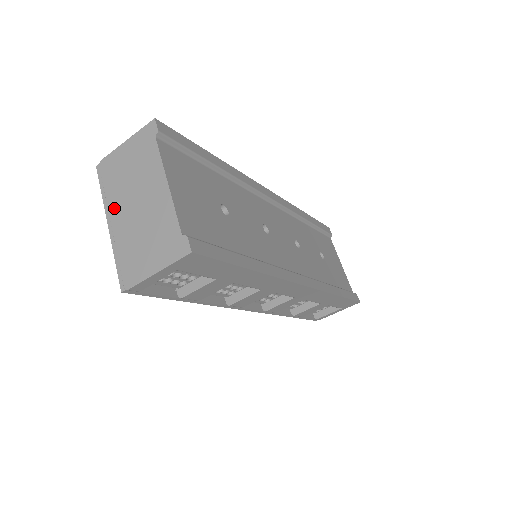
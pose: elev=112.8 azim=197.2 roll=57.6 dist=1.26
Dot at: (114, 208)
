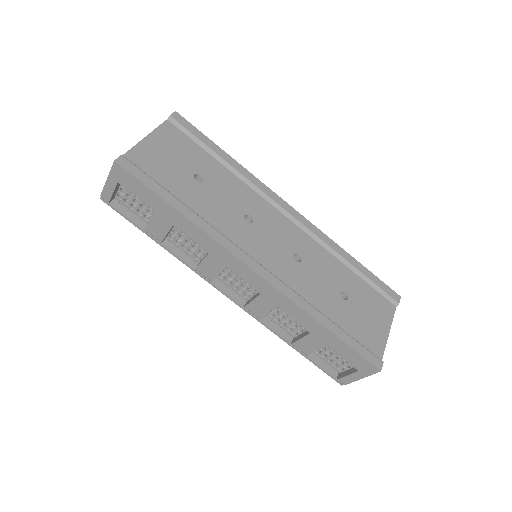
Dot at: occluded
